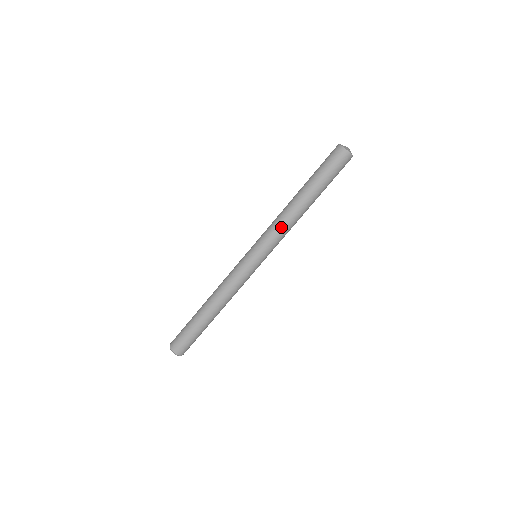
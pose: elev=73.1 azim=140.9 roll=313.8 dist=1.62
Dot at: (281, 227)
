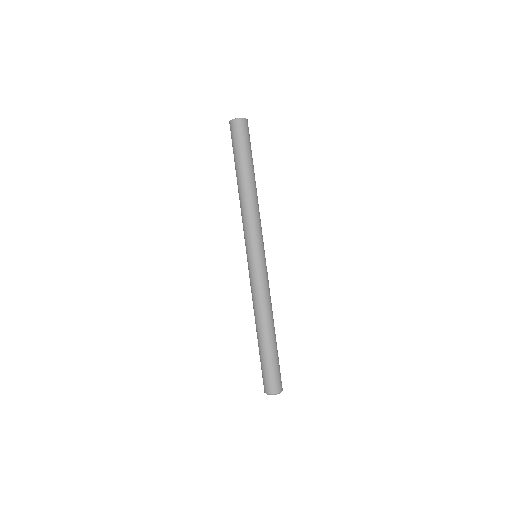
Dot at: (252, 215)
